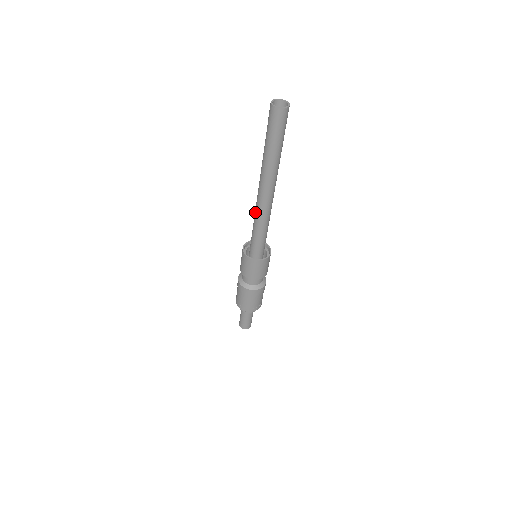
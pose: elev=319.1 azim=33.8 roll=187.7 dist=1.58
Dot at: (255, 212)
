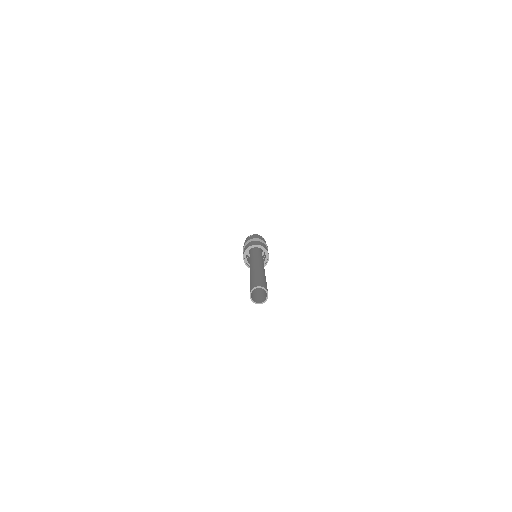
Dot at: (251, 262)
